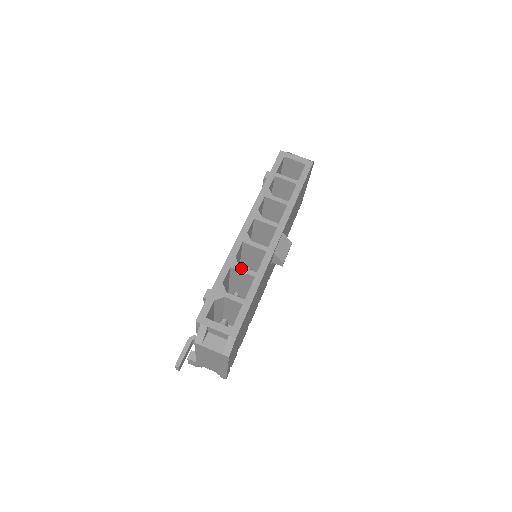
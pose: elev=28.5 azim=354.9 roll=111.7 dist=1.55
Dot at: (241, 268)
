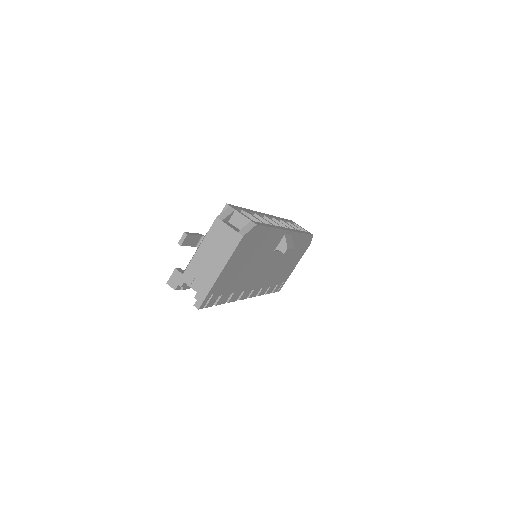
Dot at: (263, 218)
